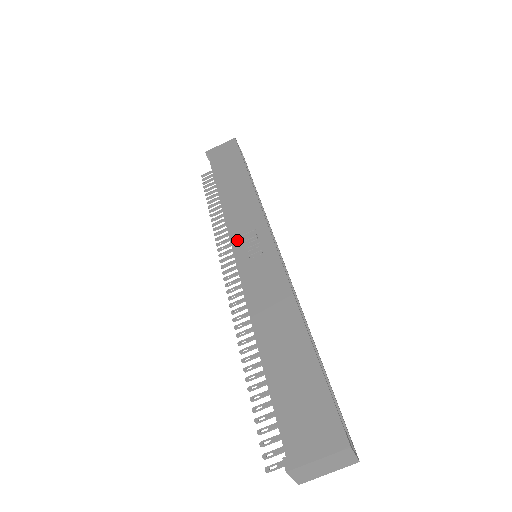
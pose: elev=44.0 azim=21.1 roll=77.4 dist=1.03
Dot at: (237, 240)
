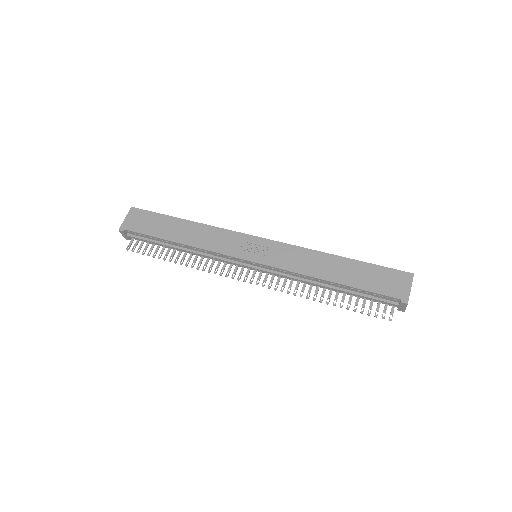
Dot at: (241, 255)
